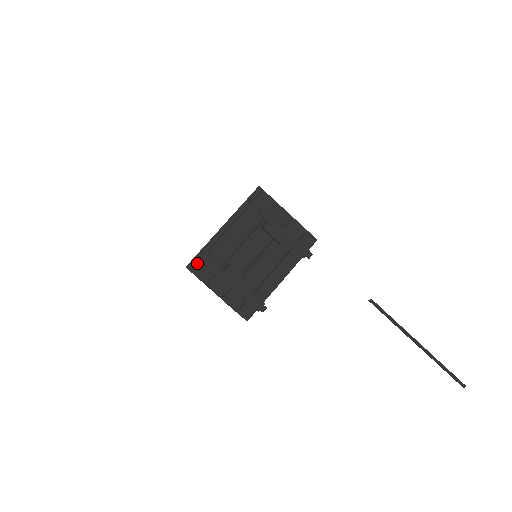
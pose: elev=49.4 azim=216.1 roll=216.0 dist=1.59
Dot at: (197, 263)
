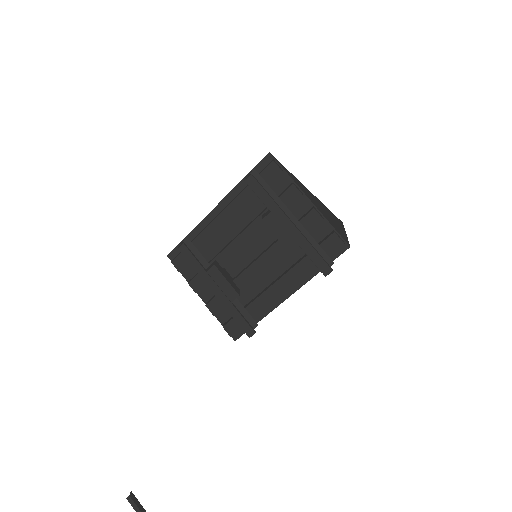
Dot at: (179, 253)
